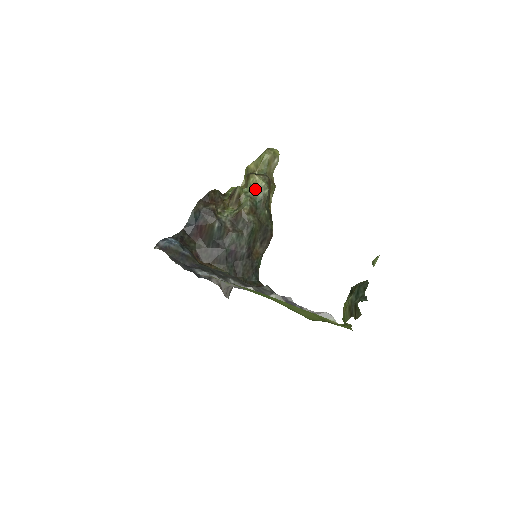
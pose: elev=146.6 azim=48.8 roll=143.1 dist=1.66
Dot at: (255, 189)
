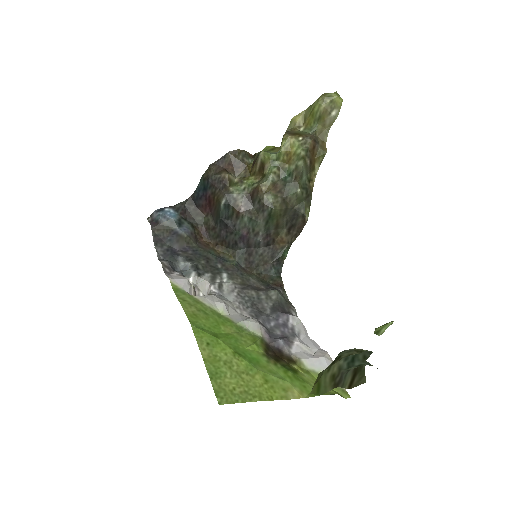
Dot at: (286, 157)
